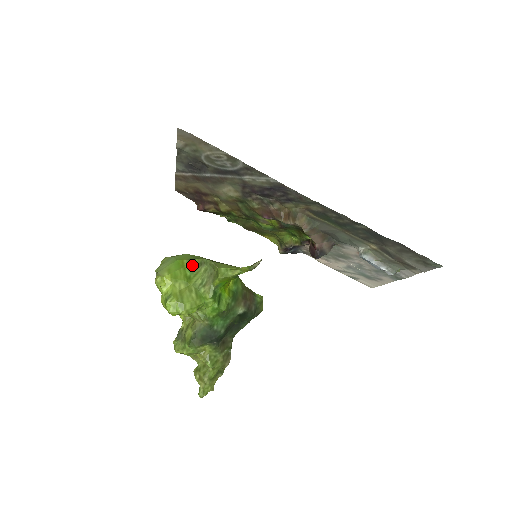
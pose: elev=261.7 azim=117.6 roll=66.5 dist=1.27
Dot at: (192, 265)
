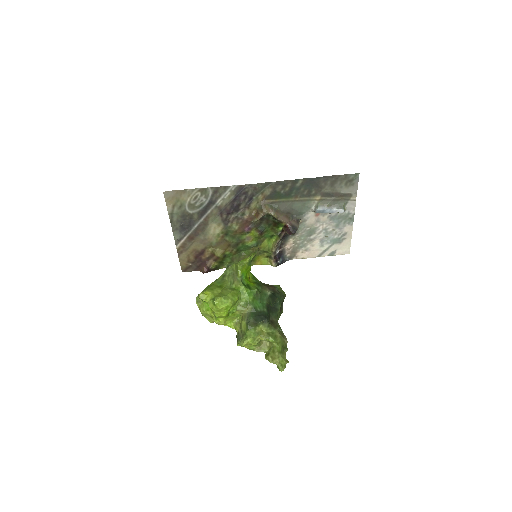
Dot at: (218, 281)
